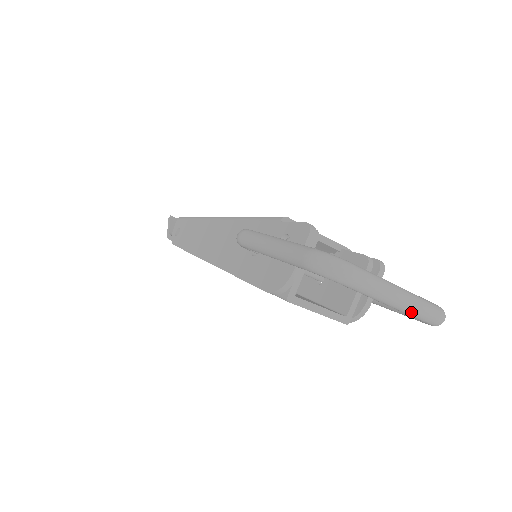
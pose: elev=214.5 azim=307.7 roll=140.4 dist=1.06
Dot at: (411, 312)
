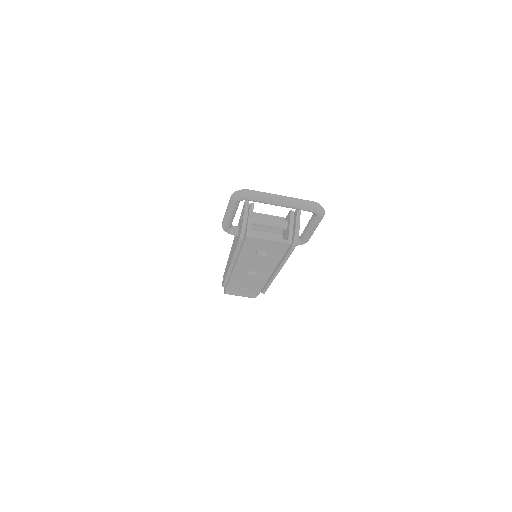
Dot at: (293, 205)
